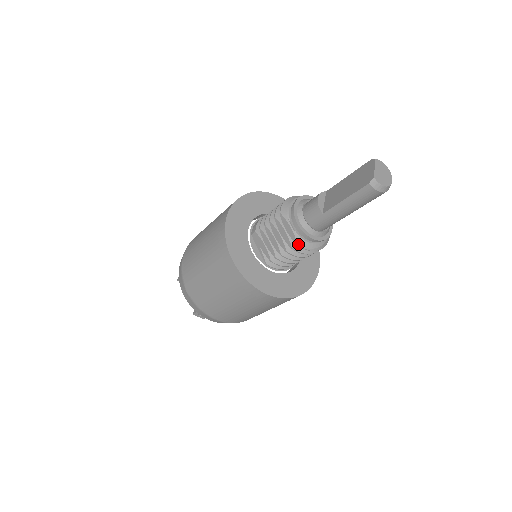
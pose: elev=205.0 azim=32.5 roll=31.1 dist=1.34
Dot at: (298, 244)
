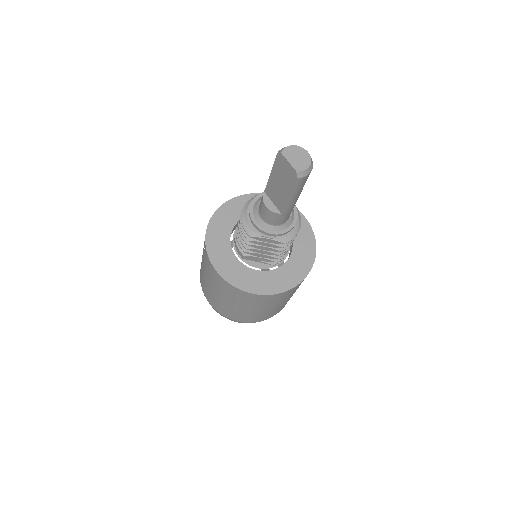
Dot at: (285, 243)
